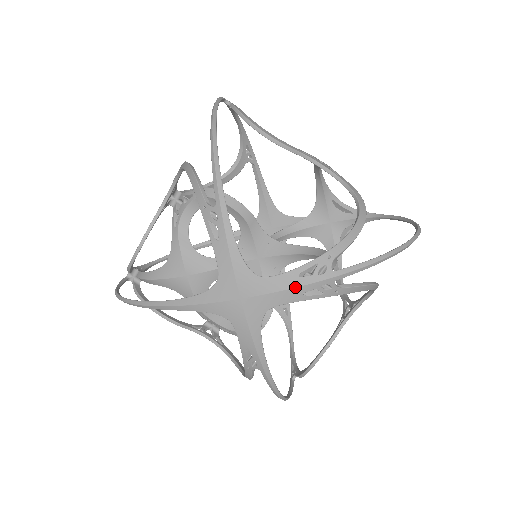
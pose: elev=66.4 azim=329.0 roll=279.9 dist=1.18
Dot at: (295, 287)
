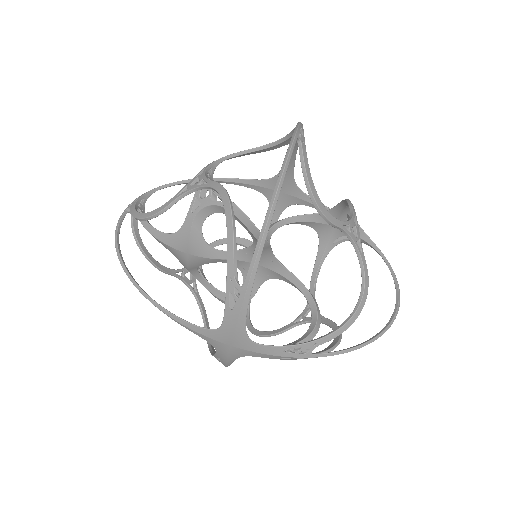
Dot at: (277, 356)
